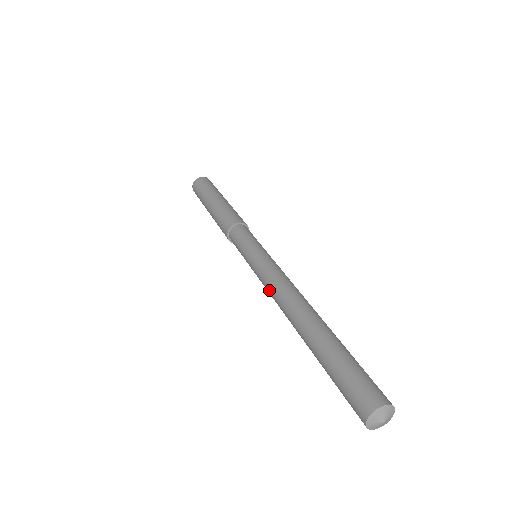
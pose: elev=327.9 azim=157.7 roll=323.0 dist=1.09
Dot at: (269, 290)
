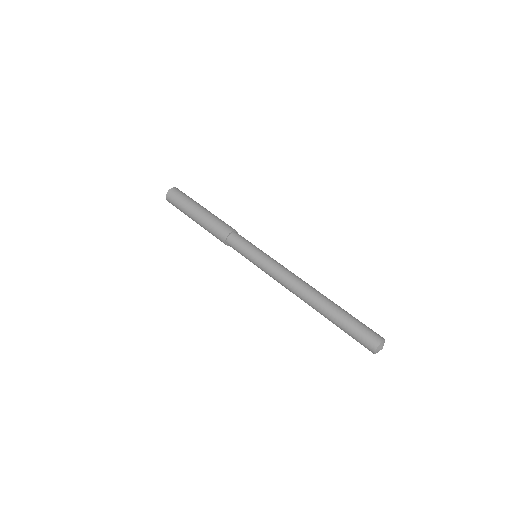
Dot at: (281, 282)
